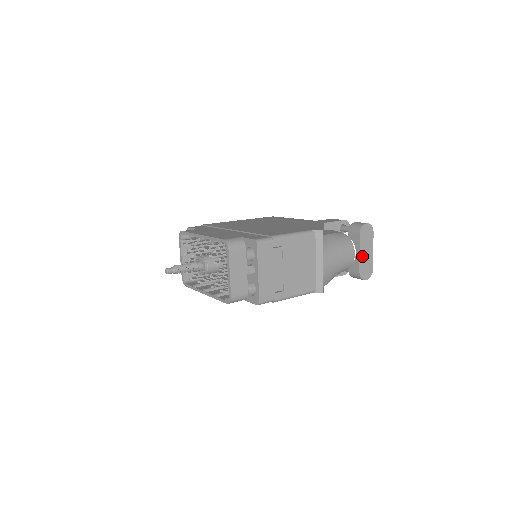
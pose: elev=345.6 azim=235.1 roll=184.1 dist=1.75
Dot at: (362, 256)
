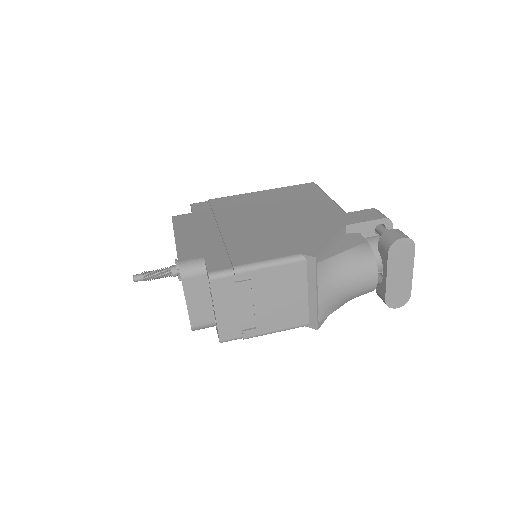
Dot at: (391, 280)
